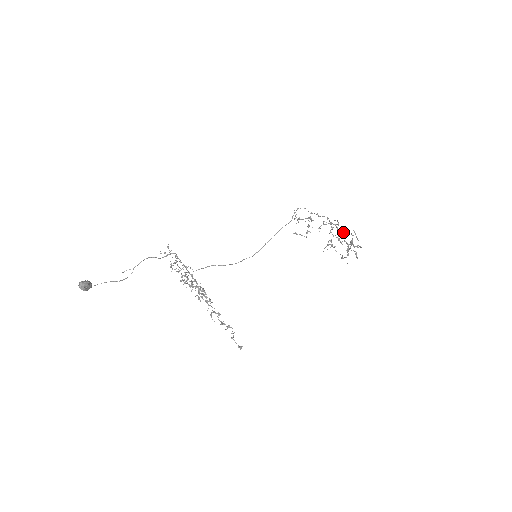
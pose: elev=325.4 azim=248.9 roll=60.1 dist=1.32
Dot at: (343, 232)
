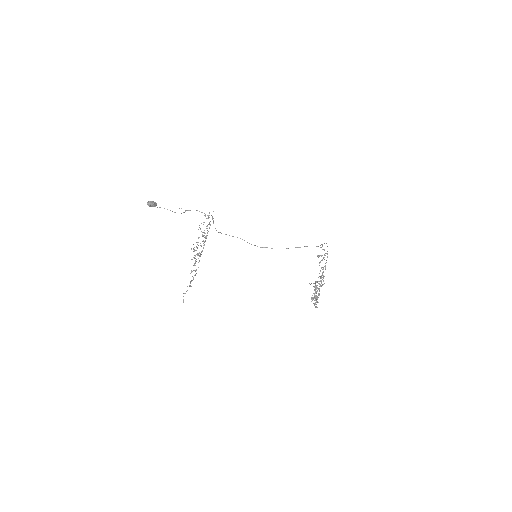
Dot at: (321, 285)
